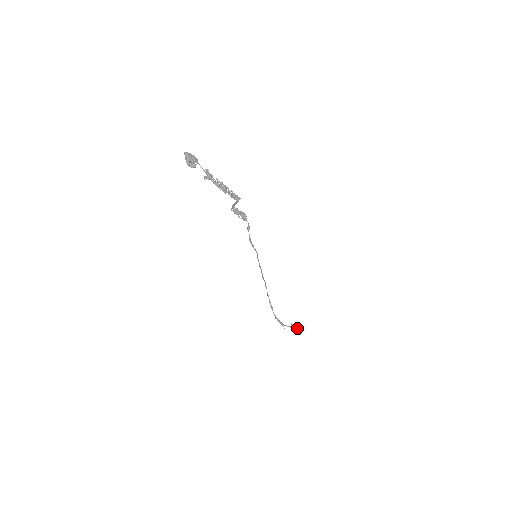
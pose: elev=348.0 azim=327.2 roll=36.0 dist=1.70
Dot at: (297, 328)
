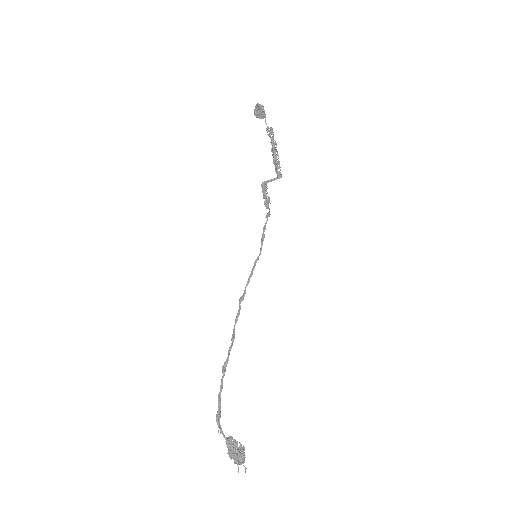
Dot at: (241, 445)
